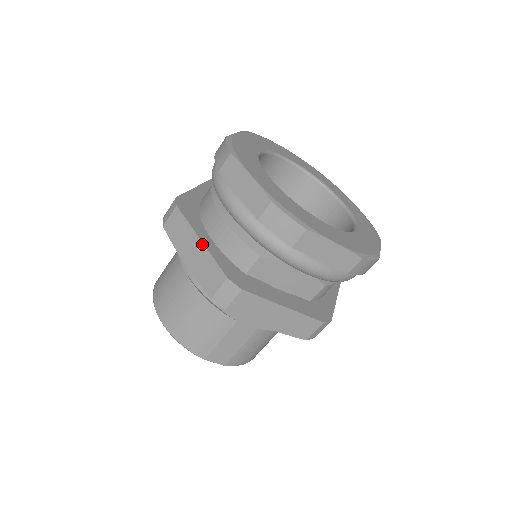
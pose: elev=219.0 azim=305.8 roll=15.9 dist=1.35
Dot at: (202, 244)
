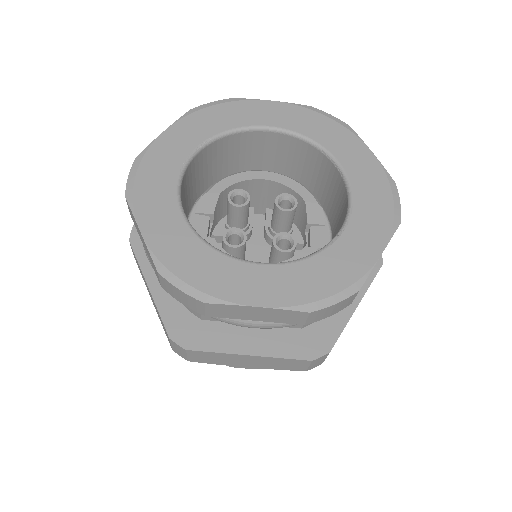
Dot at: (150, 292)
